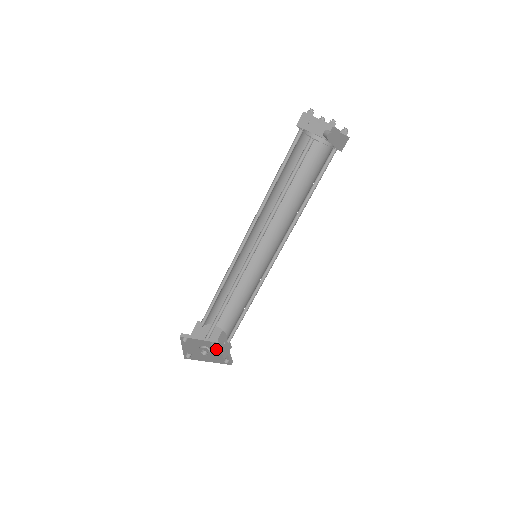
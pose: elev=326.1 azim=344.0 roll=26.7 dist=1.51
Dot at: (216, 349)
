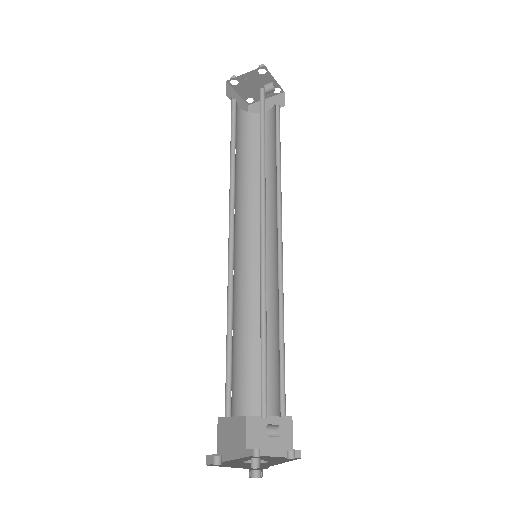
Dot at: occluded
